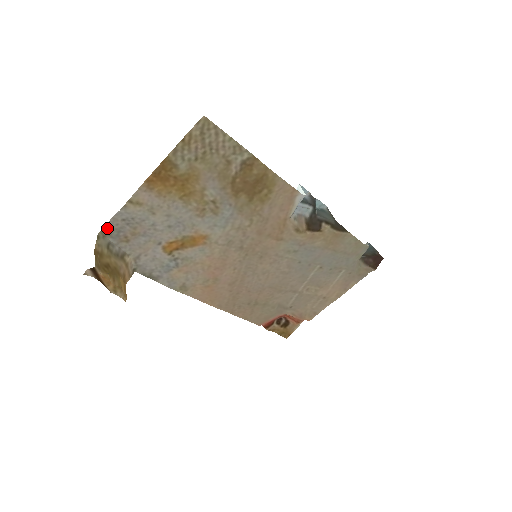
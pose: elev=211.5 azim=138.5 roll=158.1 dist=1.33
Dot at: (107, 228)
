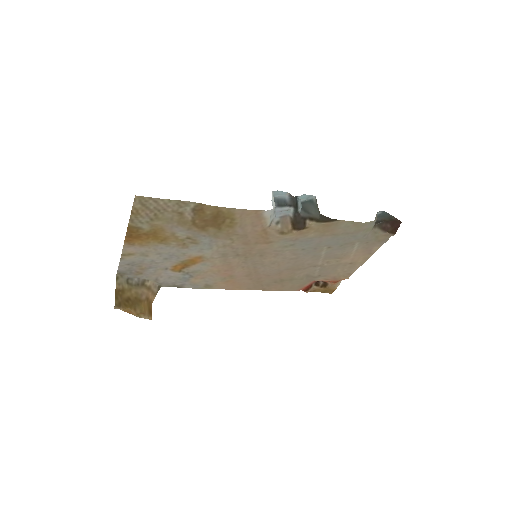
Dot at: (120, 271)
